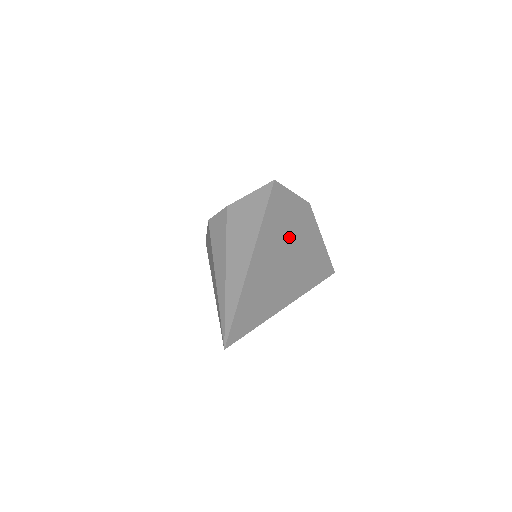
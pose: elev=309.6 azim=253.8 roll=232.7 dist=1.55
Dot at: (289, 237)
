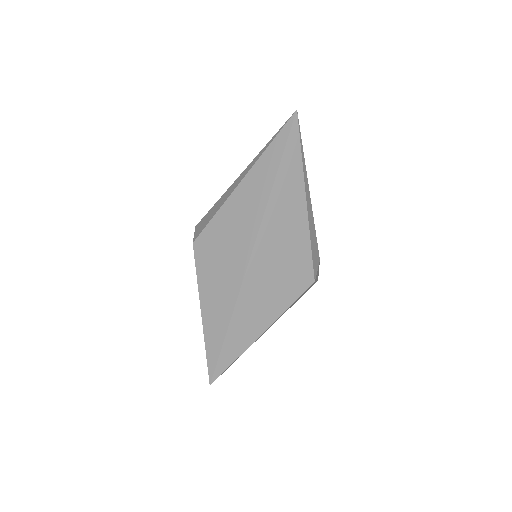
Dot at: occluded
